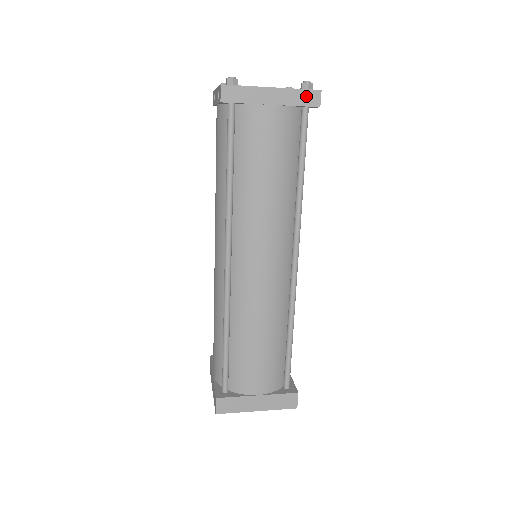
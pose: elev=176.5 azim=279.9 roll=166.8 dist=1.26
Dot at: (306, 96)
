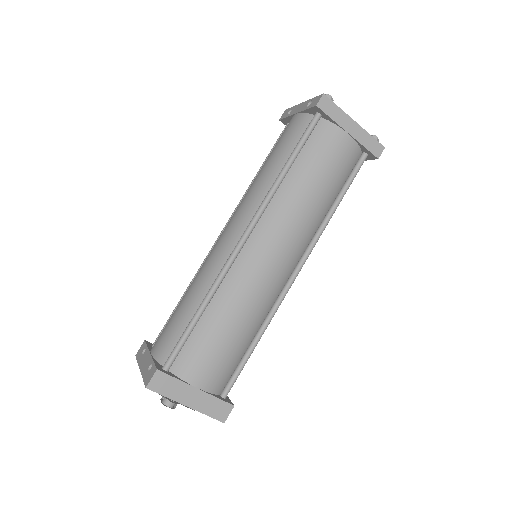
Dot at: (373, 144)
